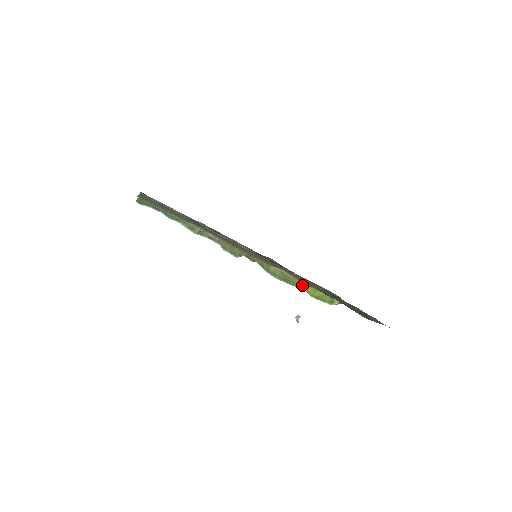
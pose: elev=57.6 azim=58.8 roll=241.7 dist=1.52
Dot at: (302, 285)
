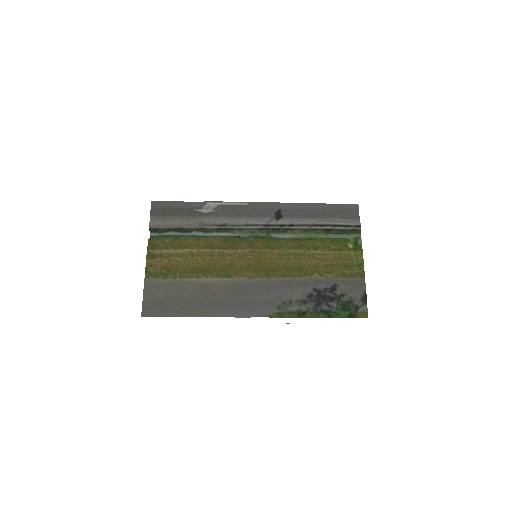
Dot at: (314, 239)
